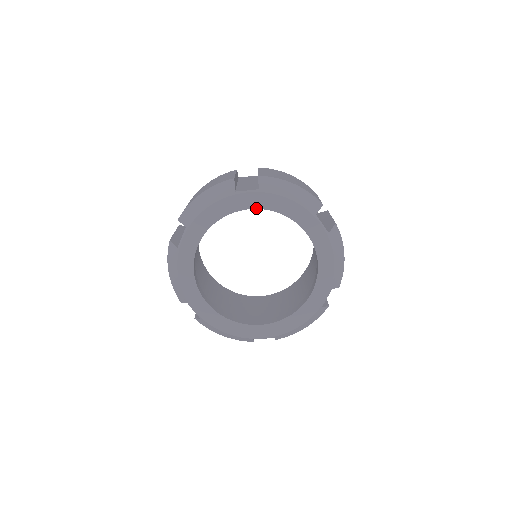
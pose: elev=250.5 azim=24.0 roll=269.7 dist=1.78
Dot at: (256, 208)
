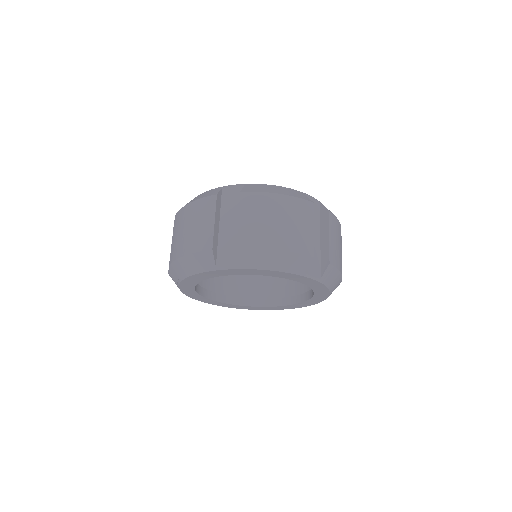
Dot at: (304, 283)
